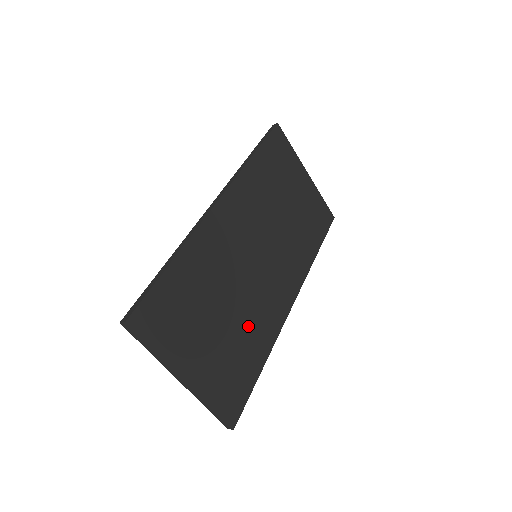
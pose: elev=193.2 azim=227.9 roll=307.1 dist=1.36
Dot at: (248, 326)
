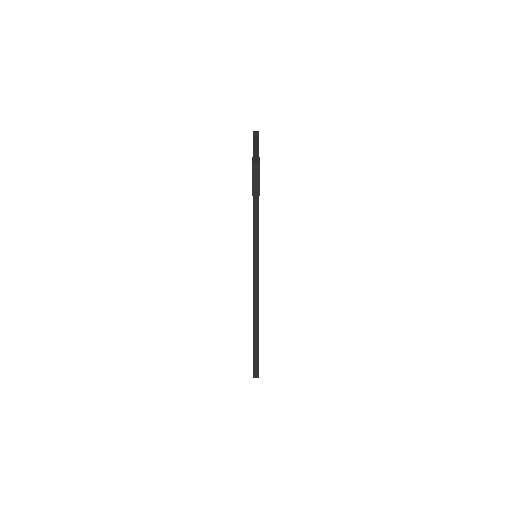
Dot at: occluded
